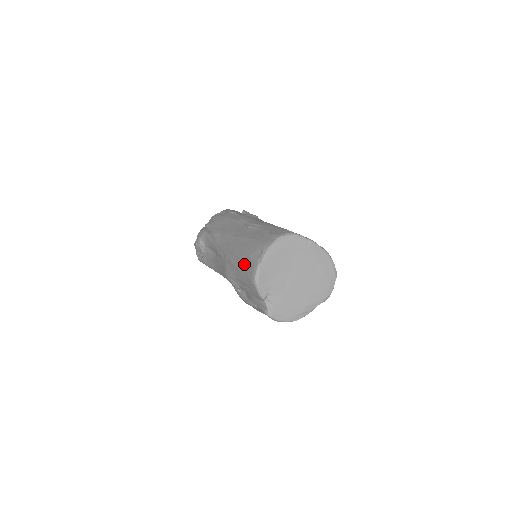
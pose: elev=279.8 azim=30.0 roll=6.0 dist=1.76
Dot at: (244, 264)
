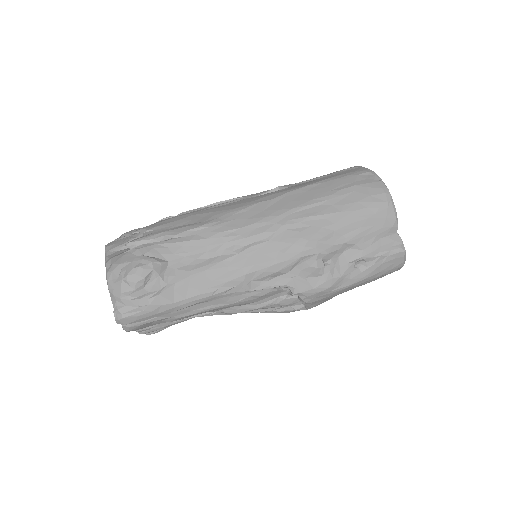
Dot at: (352, 197)
